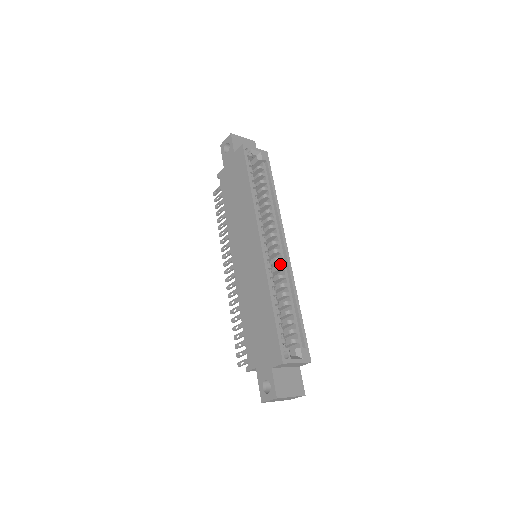
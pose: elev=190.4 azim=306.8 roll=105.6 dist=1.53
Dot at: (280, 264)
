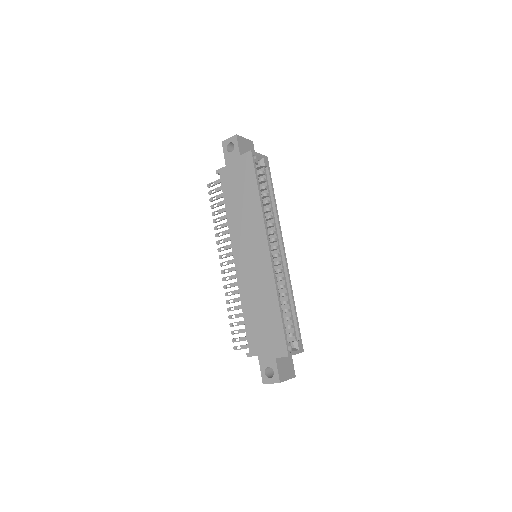
Dot at: (279, 266)
